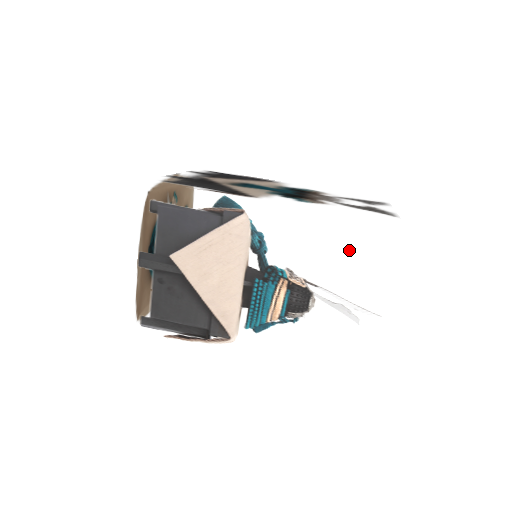
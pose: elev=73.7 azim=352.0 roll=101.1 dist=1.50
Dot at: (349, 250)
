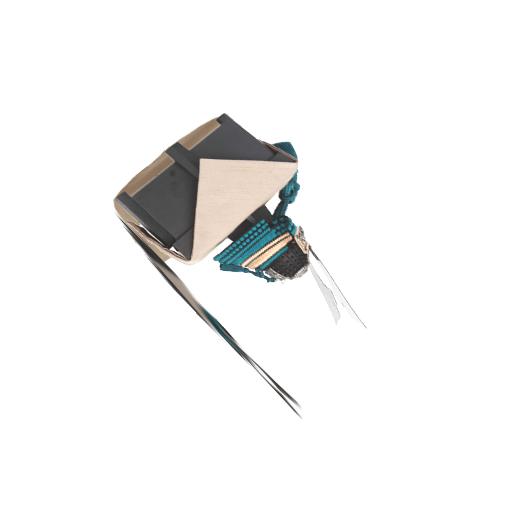
Dot at: (373, 244)
